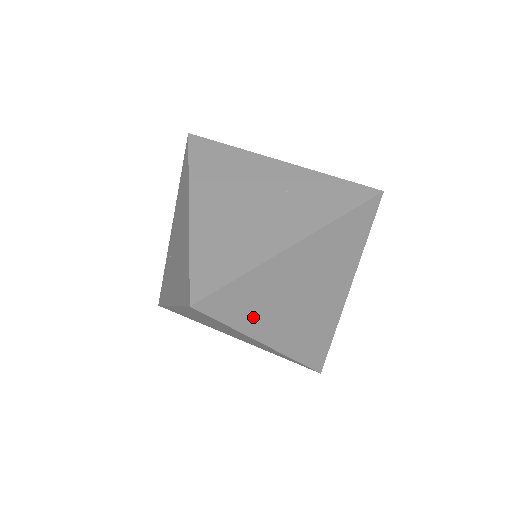
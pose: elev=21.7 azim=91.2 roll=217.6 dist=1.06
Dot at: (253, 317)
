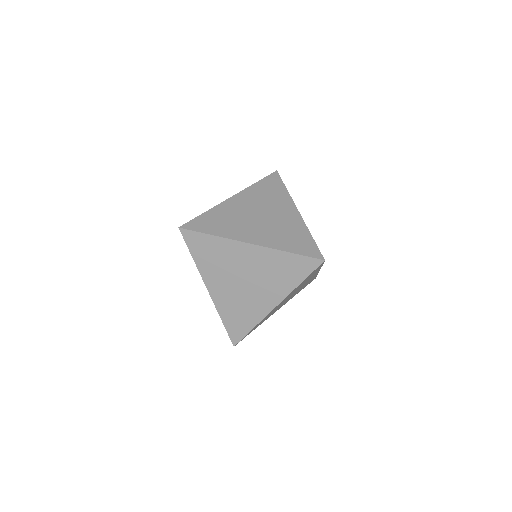
Dot at: occluded
